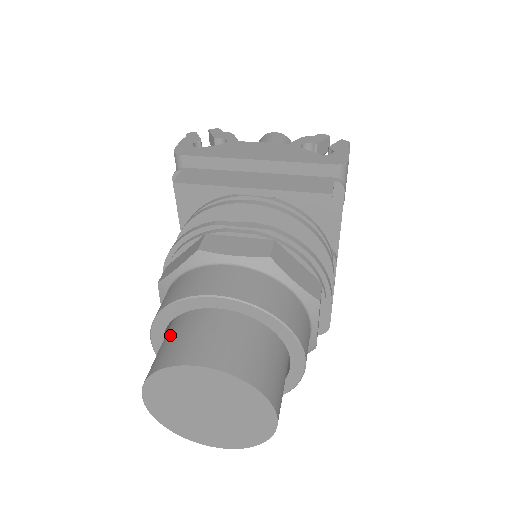
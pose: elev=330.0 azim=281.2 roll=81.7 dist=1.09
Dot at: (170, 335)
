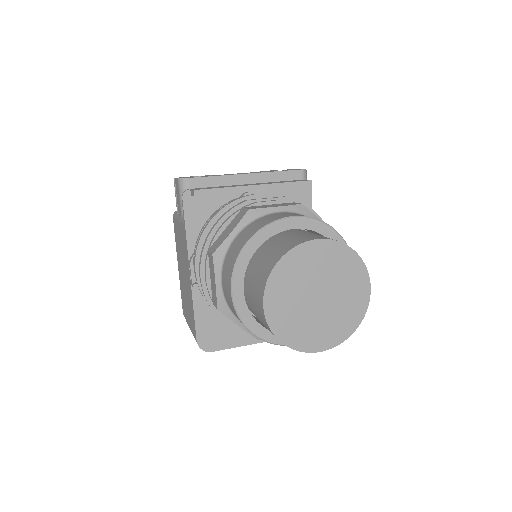
Dot at: (264, 254)
